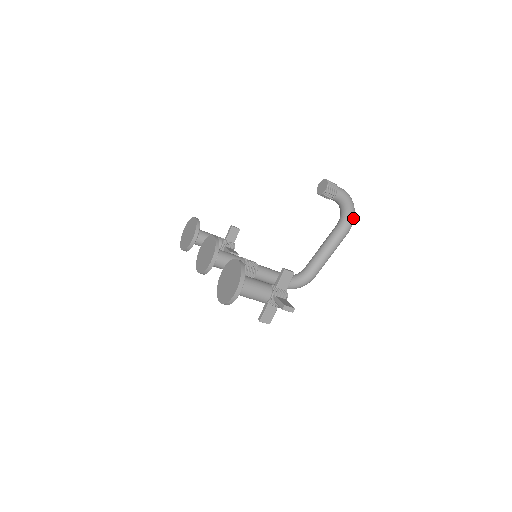
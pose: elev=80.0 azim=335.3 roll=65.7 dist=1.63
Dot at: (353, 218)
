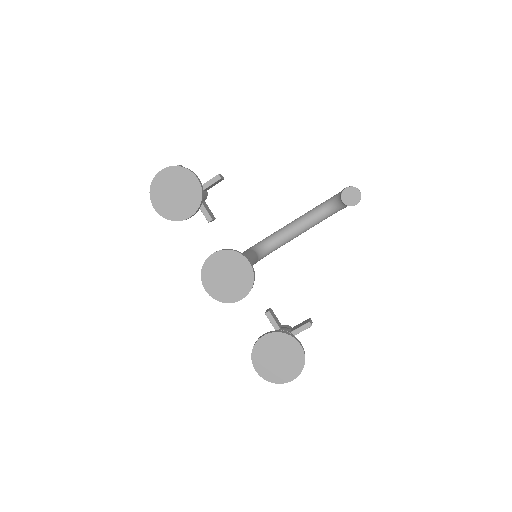
Dot at: occluded
